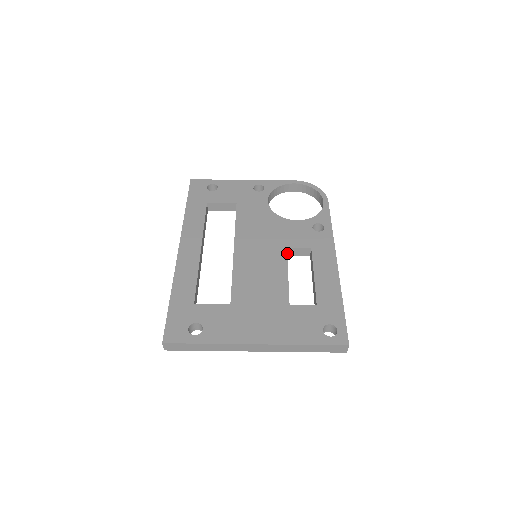
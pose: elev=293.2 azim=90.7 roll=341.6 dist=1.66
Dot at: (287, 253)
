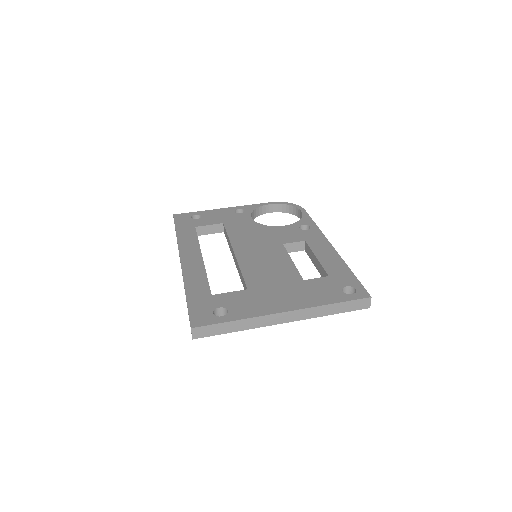
Dot at: occluded
